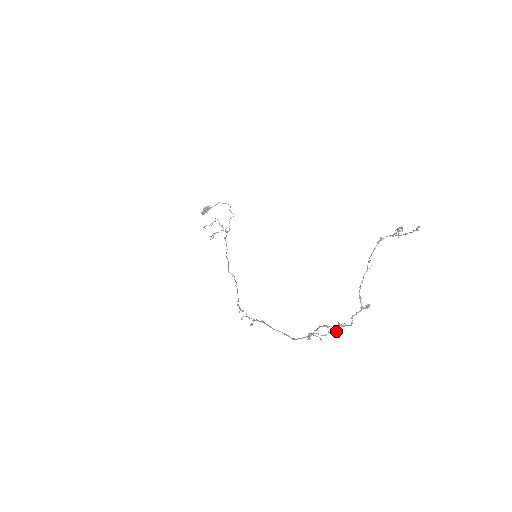
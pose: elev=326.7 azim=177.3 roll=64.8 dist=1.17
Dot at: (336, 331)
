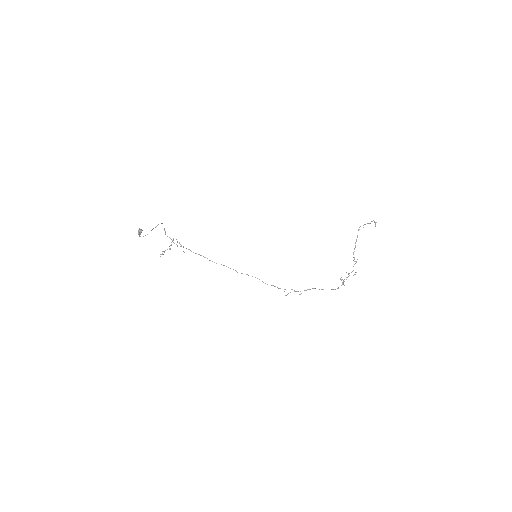
Dot at: occluded
